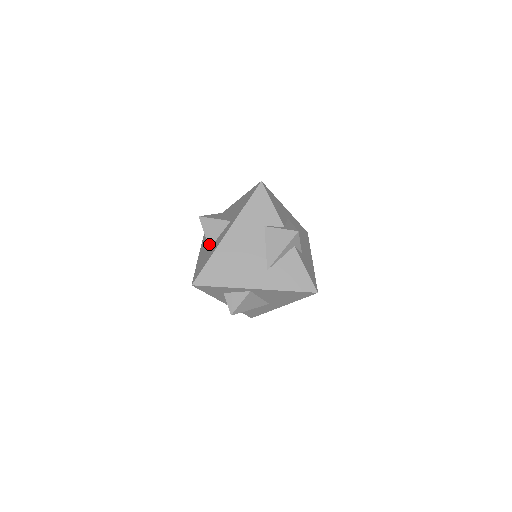
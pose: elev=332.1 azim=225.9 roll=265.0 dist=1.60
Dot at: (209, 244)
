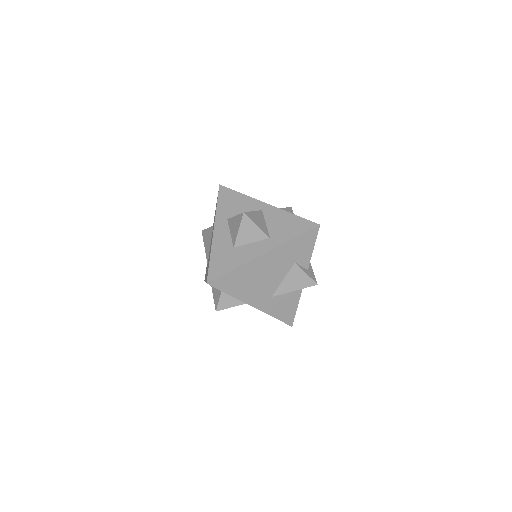
Dot at: (236, 243)
